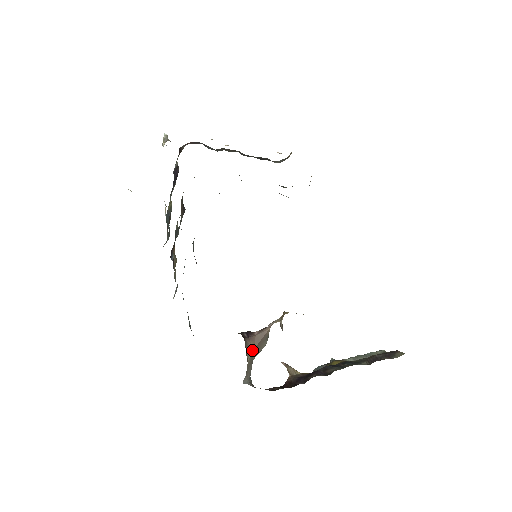
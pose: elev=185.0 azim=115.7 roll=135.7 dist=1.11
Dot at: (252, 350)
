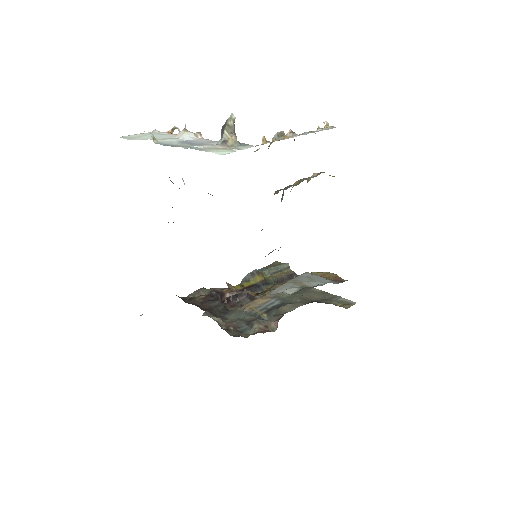
Dot at: occluded
